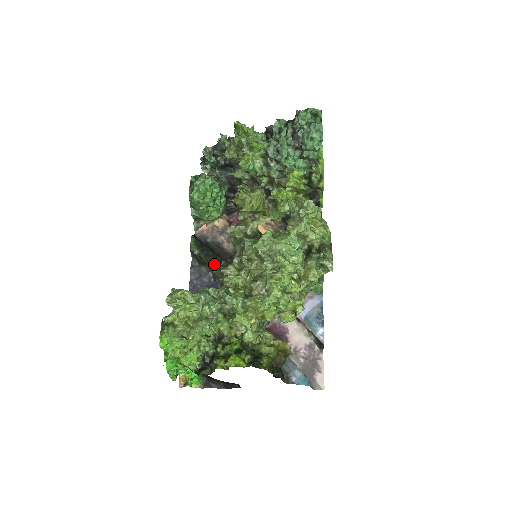
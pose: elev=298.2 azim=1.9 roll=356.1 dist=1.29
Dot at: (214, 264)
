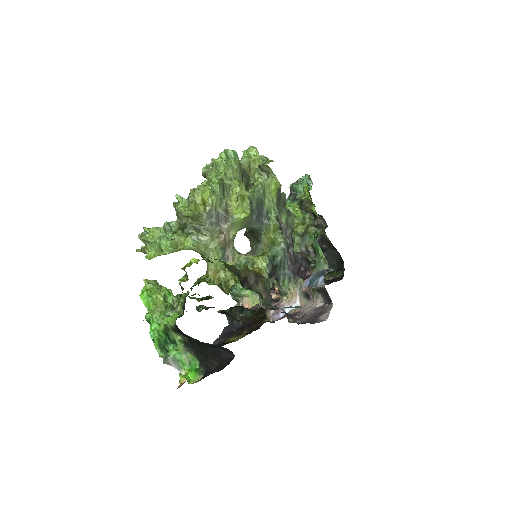
Dot at: (242, 312)
